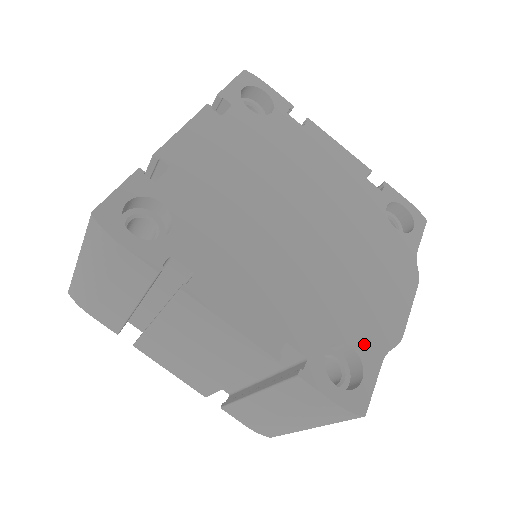
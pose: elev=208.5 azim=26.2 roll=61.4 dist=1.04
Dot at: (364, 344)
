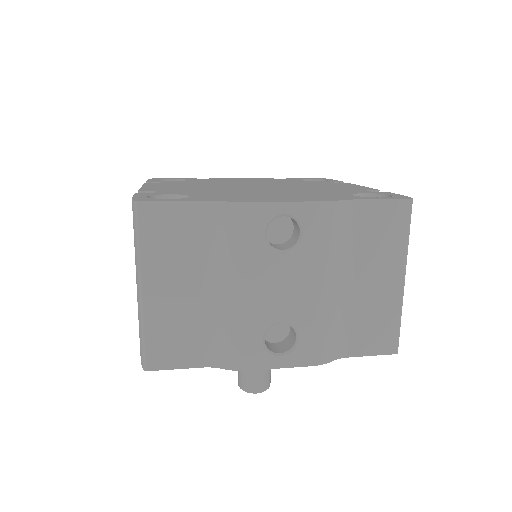
Dot at: (203, 198)
